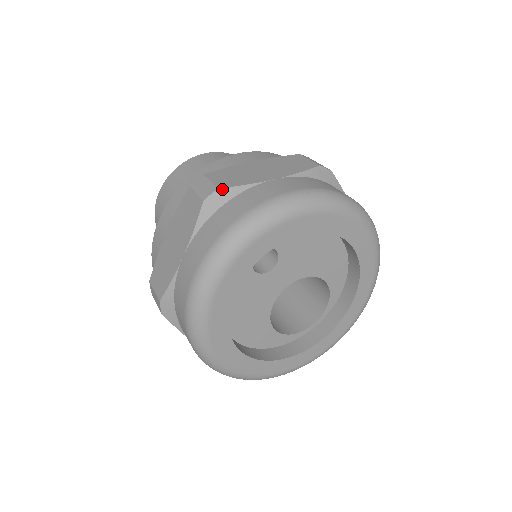
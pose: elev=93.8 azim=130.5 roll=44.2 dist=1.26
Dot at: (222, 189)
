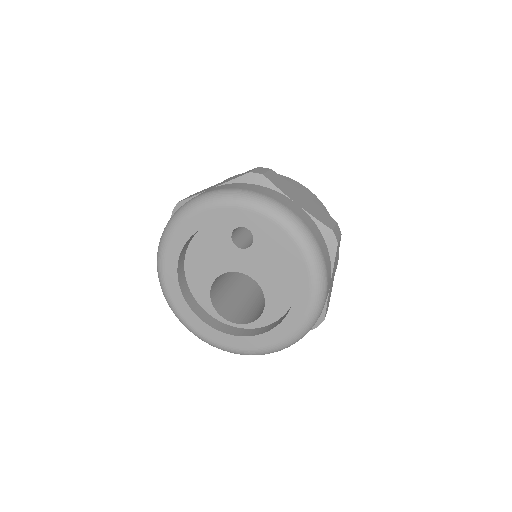
Dot at: (265, 177)
